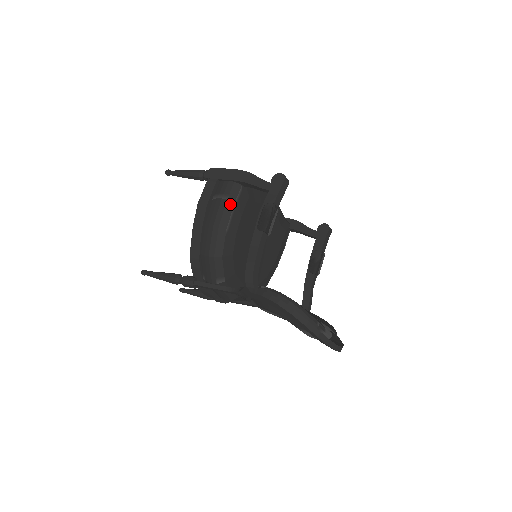
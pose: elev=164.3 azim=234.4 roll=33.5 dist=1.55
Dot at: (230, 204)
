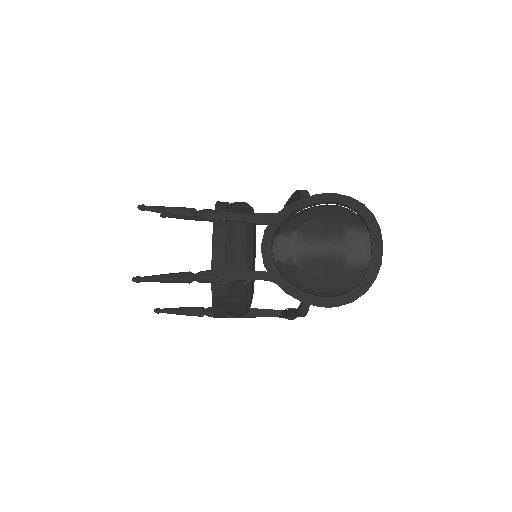
Dot at: occluded
